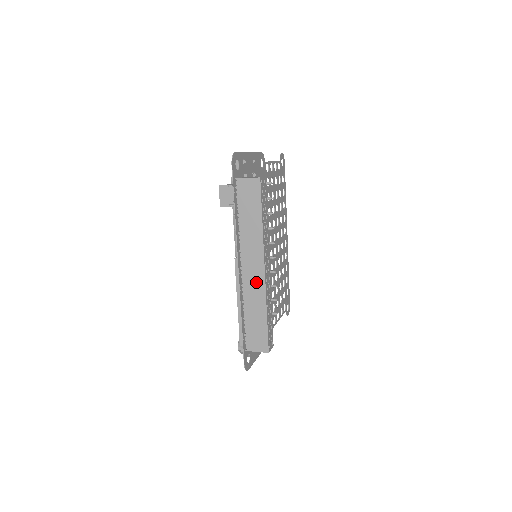
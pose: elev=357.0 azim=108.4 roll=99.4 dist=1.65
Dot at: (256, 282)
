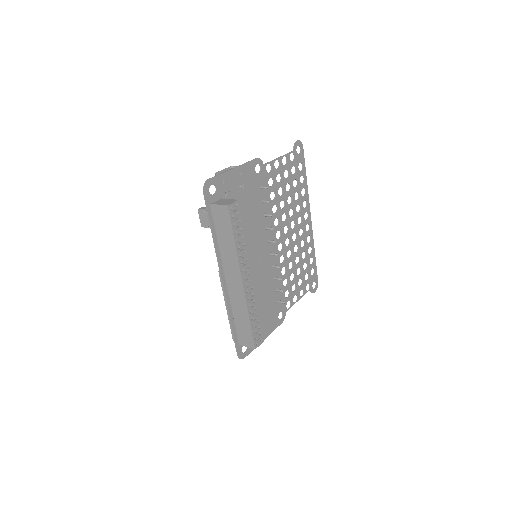
Dot at: (238, 292)
